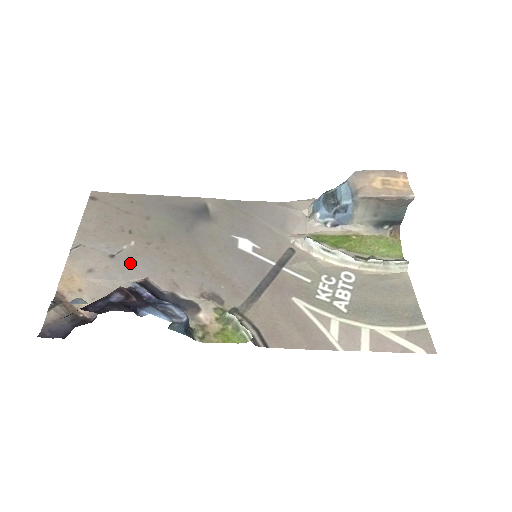
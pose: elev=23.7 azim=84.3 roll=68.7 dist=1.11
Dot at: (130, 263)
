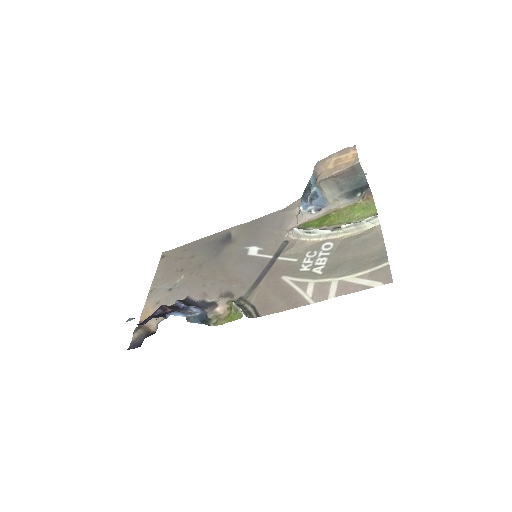
Dot at: (180, 290)
